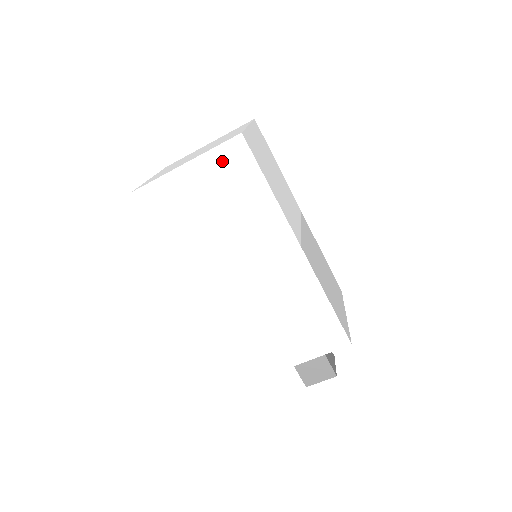
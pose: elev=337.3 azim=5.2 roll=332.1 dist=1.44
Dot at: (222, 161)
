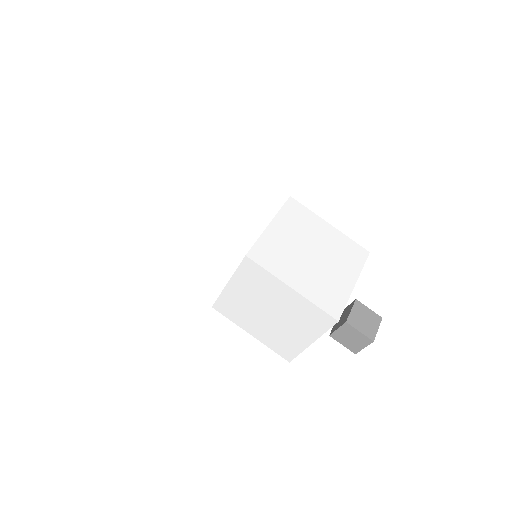
Dot at: (208, 157)
